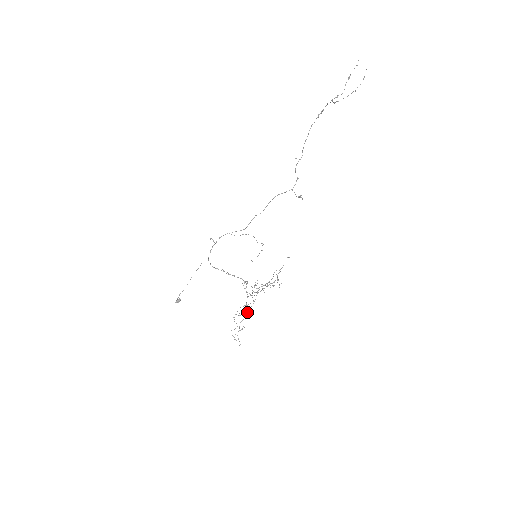
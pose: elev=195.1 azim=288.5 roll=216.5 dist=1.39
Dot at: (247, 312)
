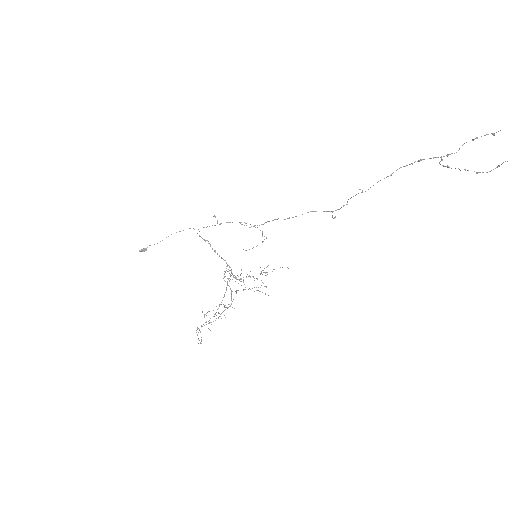
Dot at: (221, 313)
